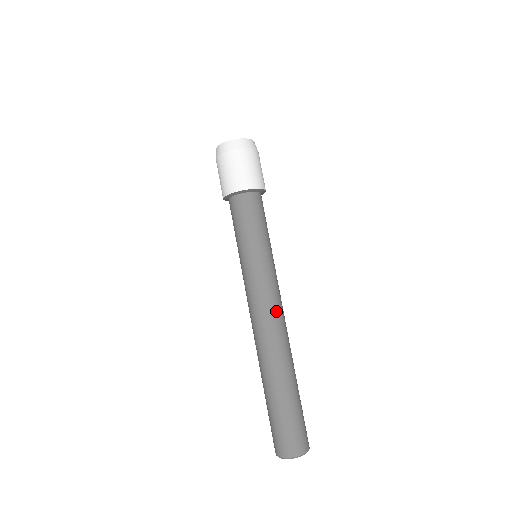
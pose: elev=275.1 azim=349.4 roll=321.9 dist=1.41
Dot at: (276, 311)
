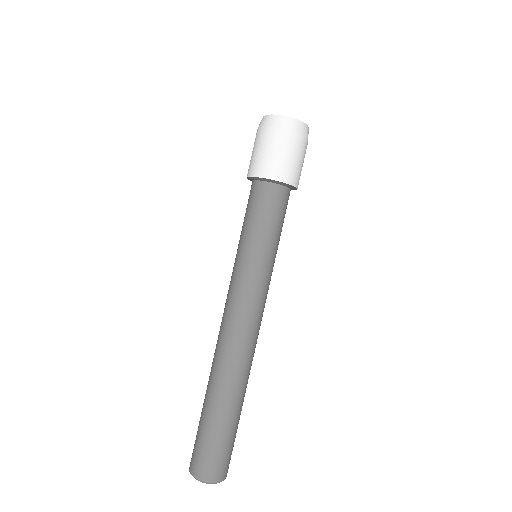
Dot at: occluded
